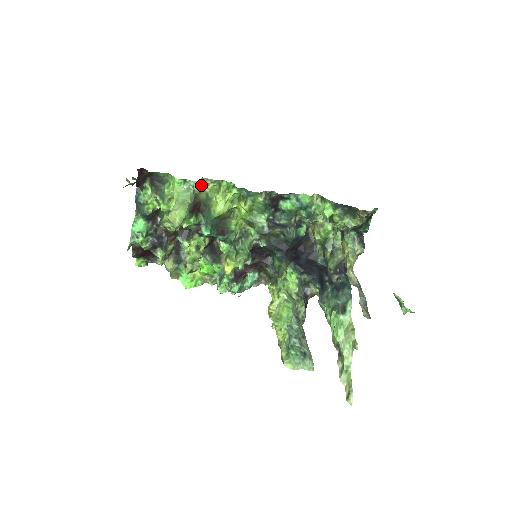
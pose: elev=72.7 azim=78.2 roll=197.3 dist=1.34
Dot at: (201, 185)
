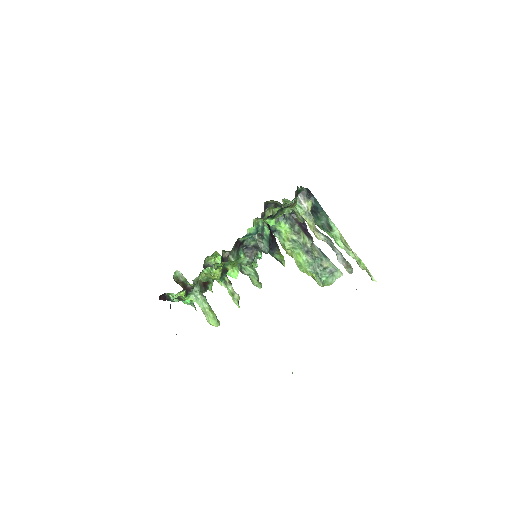
Dot at: (197, 285)
